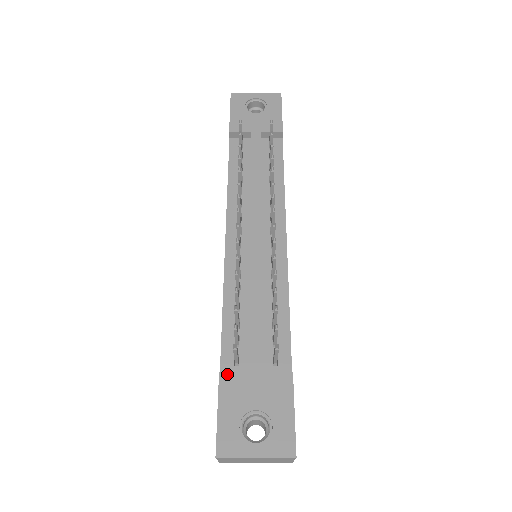
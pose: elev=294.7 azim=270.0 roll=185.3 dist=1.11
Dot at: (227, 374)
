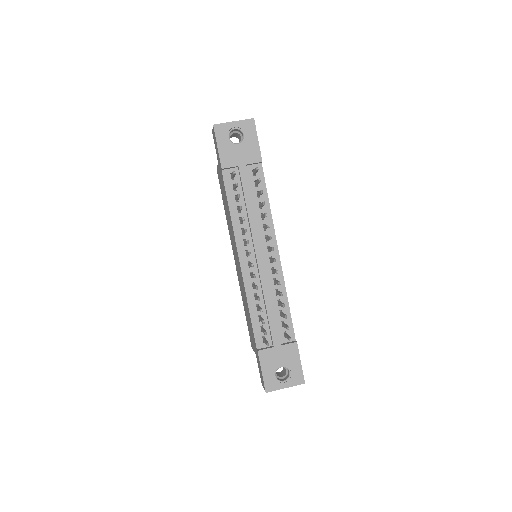
Dot at: (262, 351)
